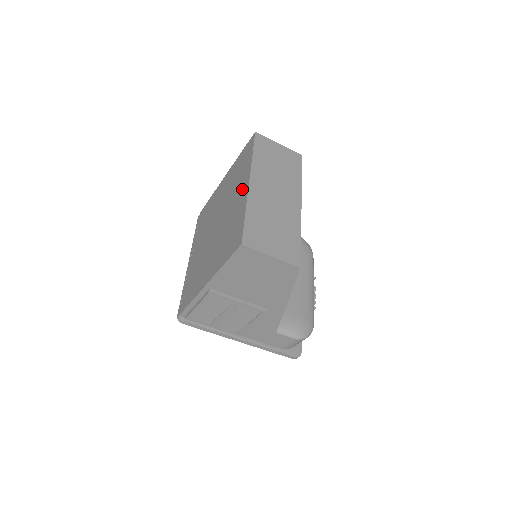
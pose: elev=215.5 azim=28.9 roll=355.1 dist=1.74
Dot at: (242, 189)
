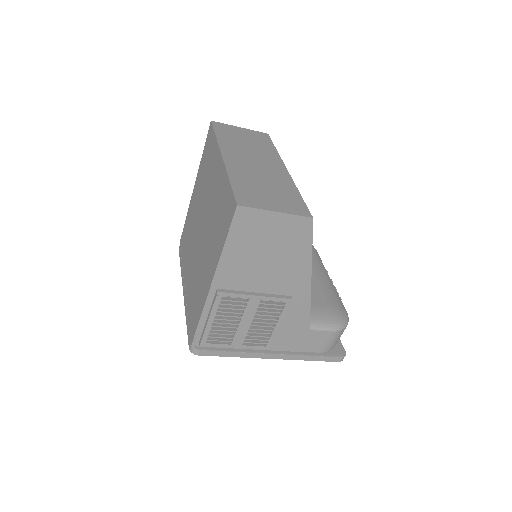
Dot at: (217, 170)
